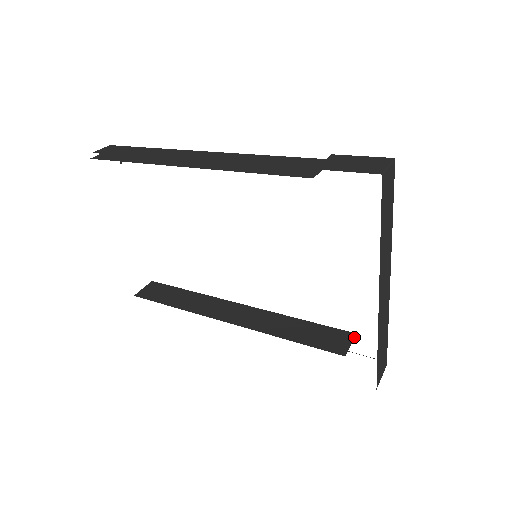
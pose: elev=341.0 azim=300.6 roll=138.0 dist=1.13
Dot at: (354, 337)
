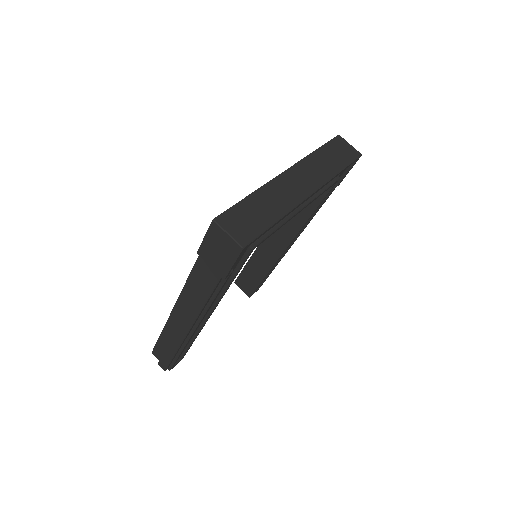
Dot at: occluded
